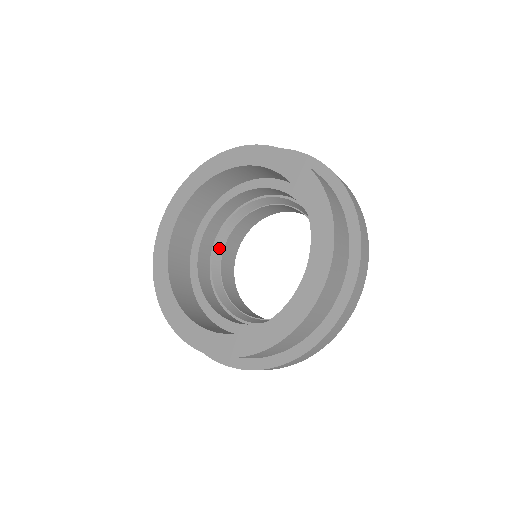
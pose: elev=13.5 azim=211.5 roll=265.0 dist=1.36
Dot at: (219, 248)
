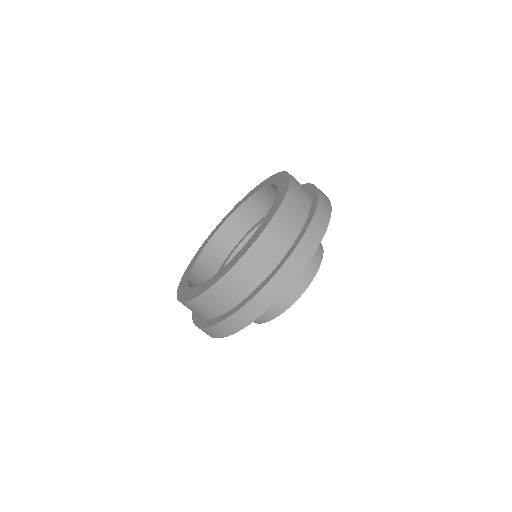
Dot at: occluded
